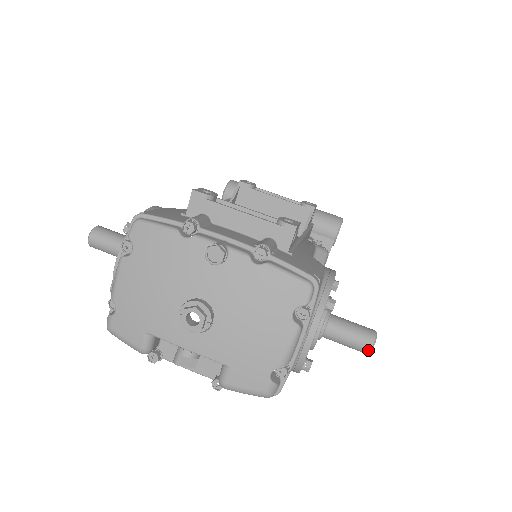
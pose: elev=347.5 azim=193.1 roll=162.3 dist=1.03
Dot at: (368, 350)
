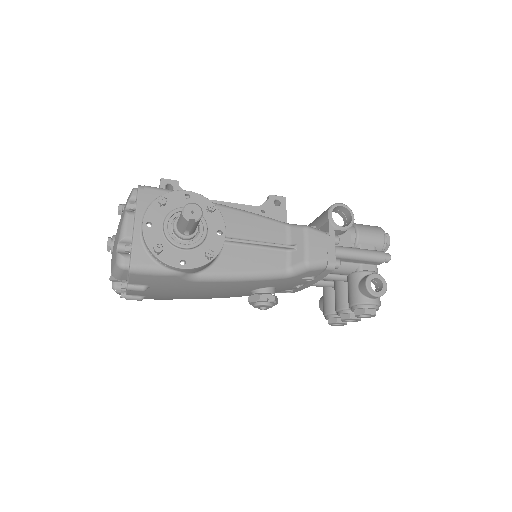
Dot at: (182, 215)
